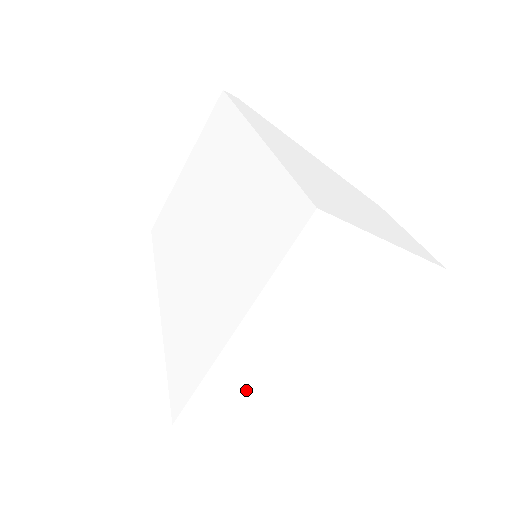
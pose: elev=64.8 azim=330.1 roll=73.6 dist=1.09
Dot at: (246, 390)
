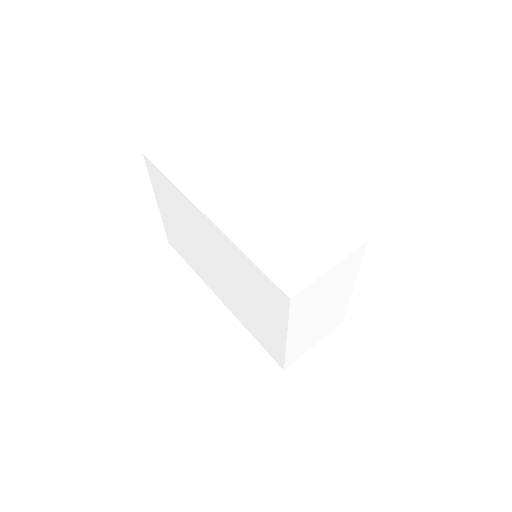
Dot at: (306, 340)
